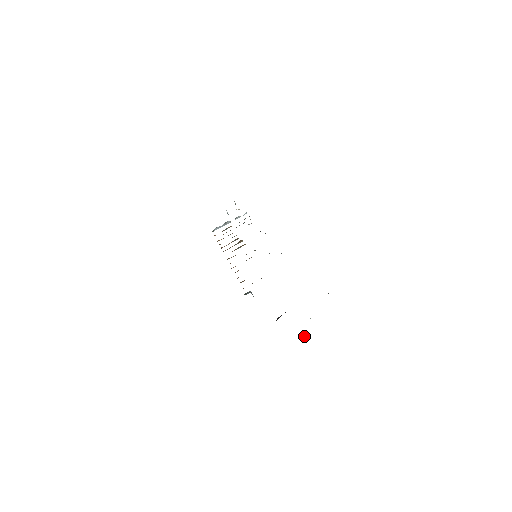
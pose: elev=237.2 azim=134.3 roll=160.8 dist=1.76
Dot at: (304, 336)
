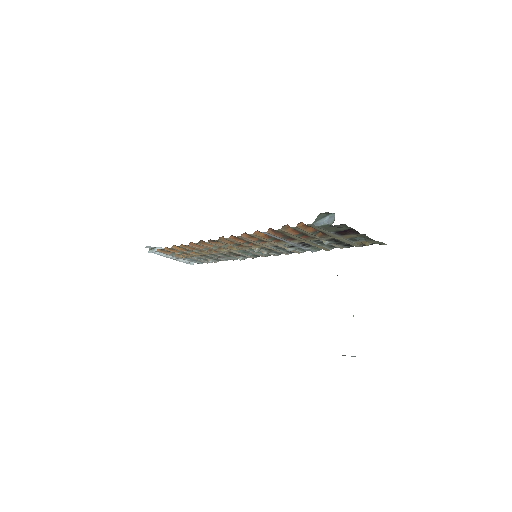
Dot at: occluded
